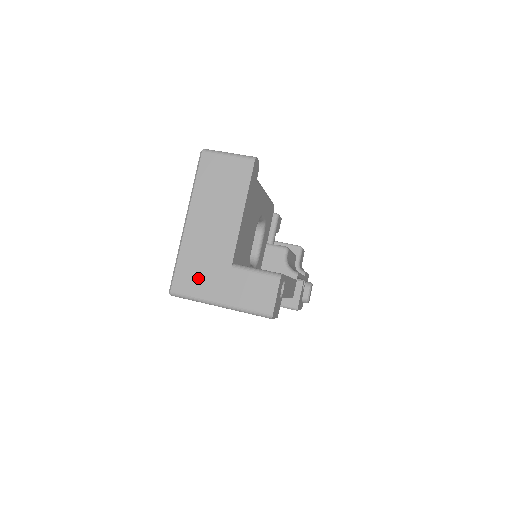
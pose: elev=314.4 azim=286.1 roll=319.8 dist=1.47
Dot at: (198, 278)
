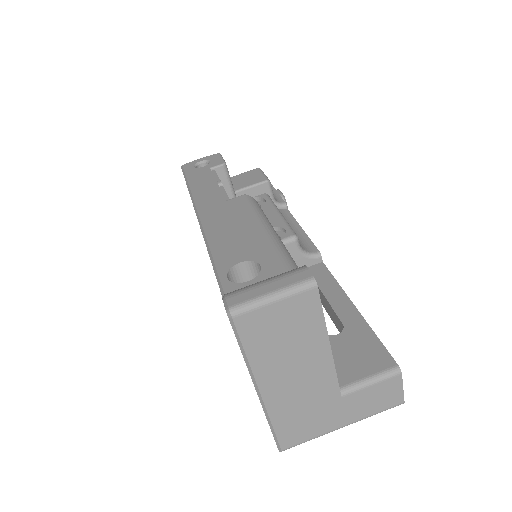
Dot at: (307, 425)
